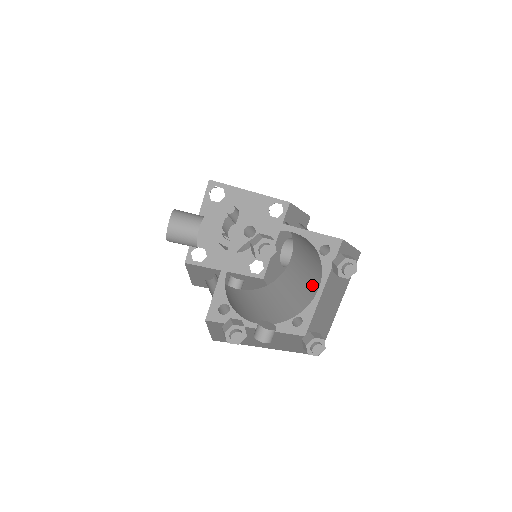
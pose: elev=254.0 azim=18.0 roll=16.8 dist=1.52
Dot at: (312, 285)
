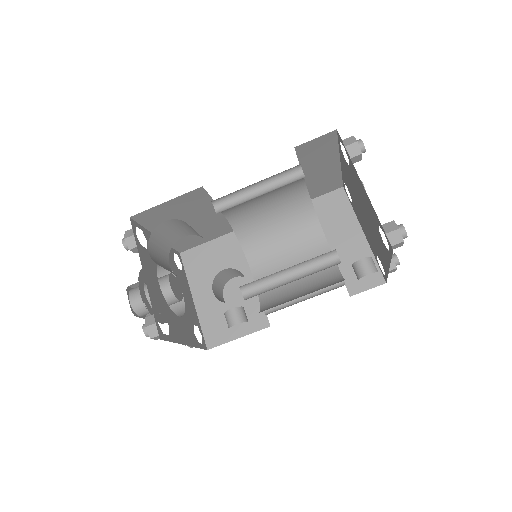
Dot at: (317, 252)
